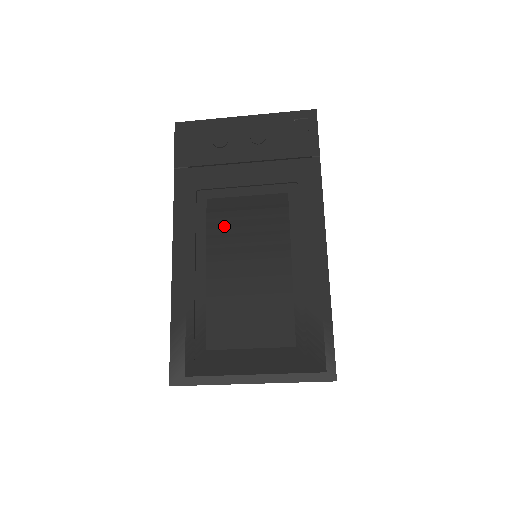
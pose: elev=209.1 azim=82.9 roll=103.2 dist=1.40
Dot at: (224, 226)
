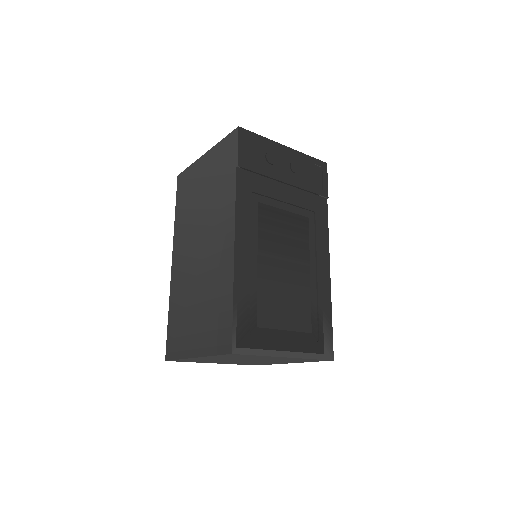
Dot at: (270, 229)
